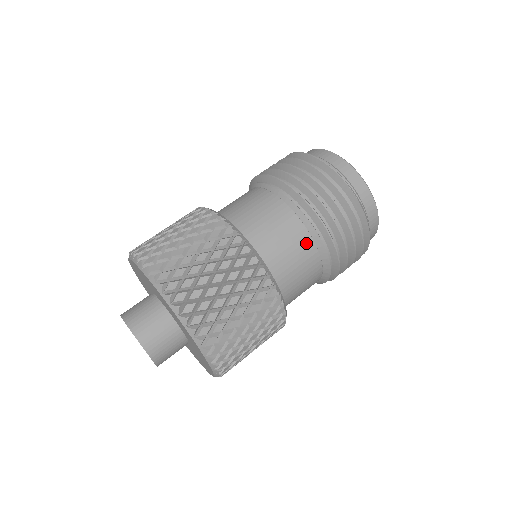
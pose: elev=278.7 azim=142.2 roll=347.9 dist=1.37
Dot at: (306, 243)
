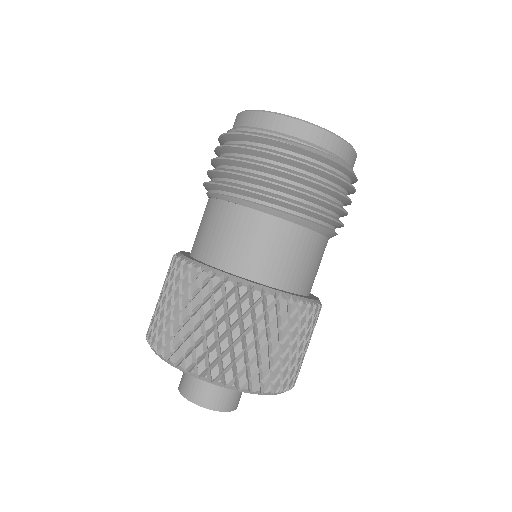
Dot at: (274, 226)
